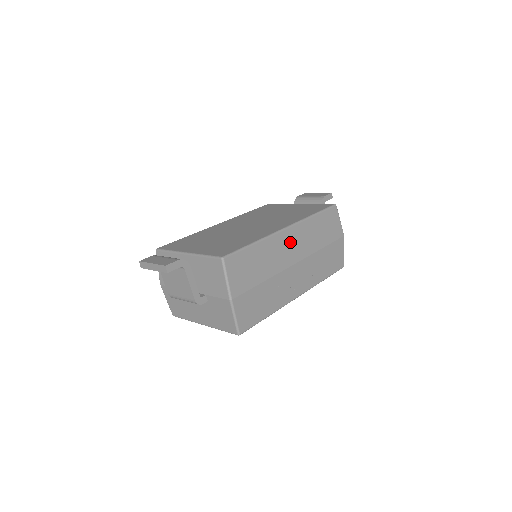
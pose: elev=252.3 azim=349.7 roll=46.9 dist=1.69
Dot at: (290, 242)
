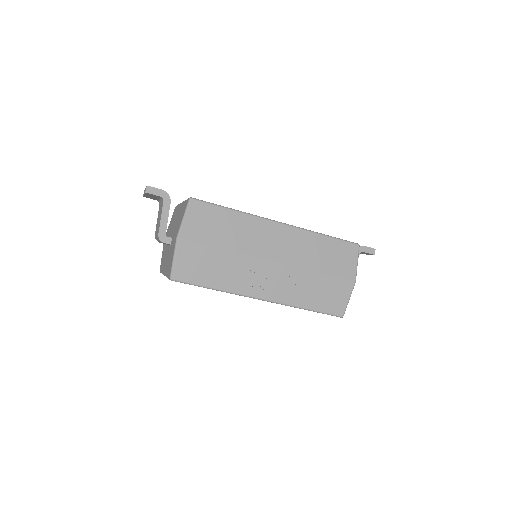
Dot at: (277, 238)
